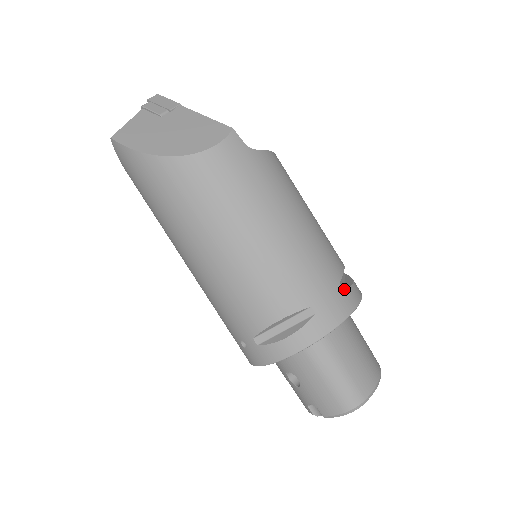
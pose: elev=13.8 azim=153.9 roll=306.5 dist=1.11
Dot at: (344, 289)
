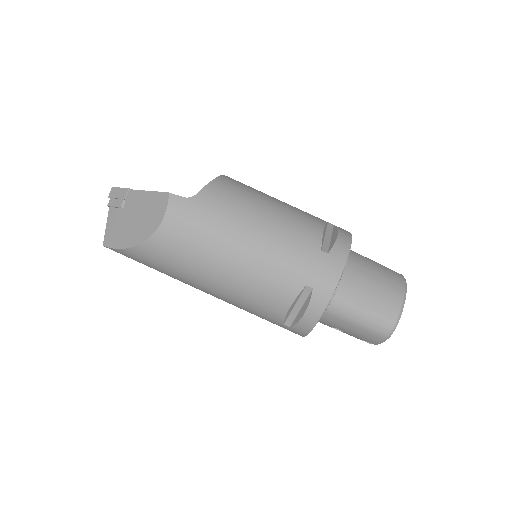
Dot at: (328, 253)
